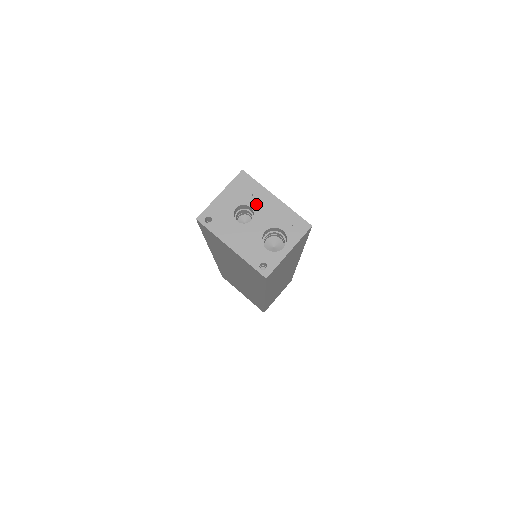
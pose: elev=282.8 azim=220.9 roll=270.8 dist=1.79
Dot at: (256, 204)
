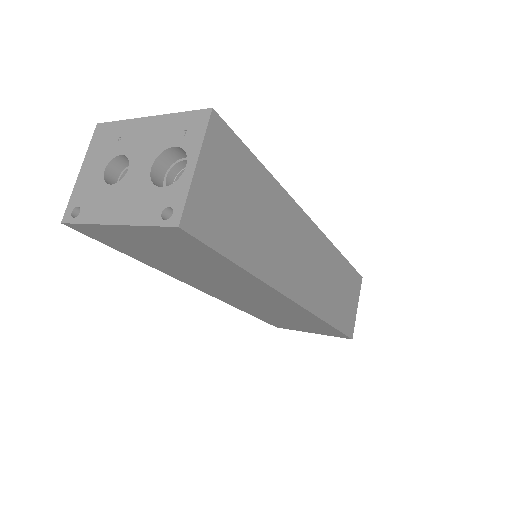
Dot at: (127, 146)
